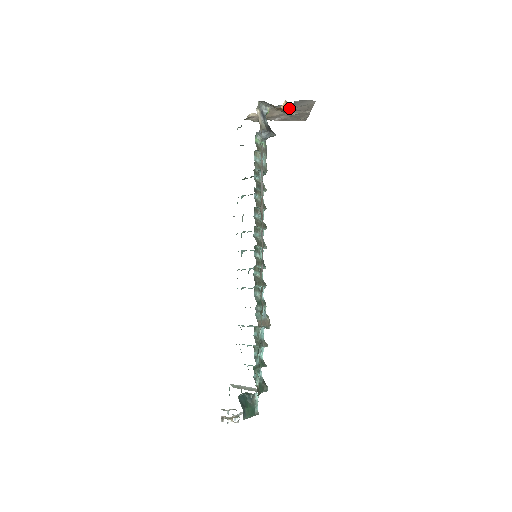
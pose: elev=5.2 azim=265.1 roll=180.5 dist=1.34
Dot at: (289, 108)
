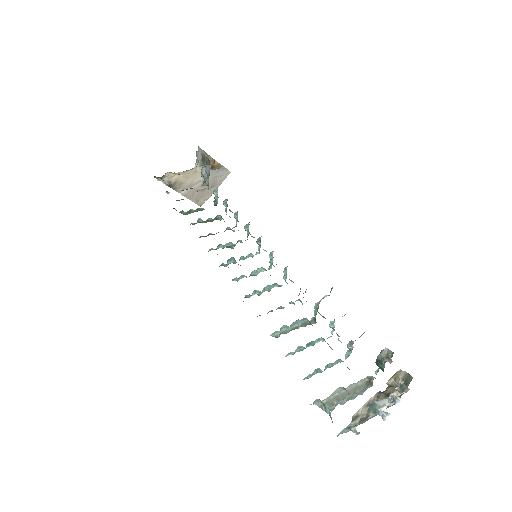
Dot at: (217, 166)
